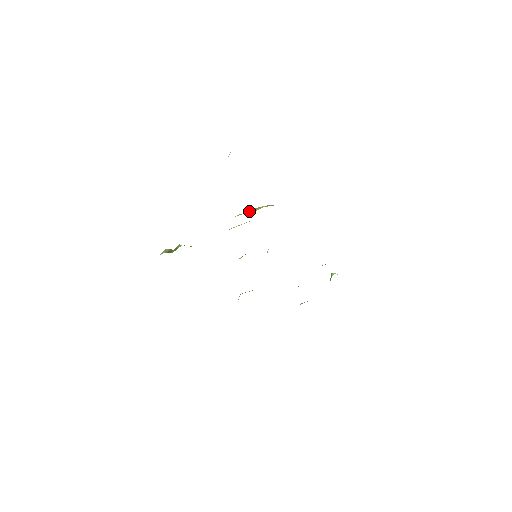
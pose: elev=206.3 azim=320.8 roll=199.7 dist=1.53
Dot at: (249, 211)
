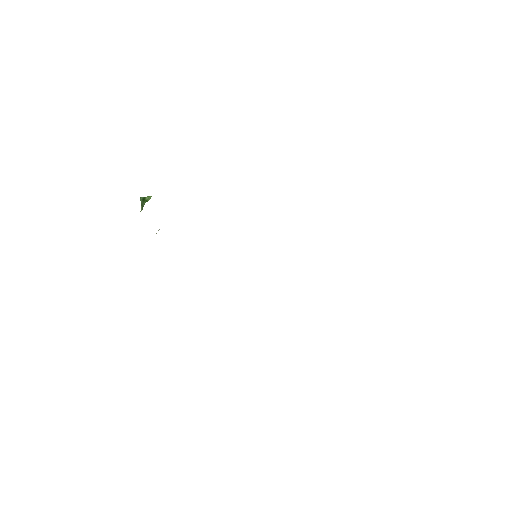
Dot at: occluded
